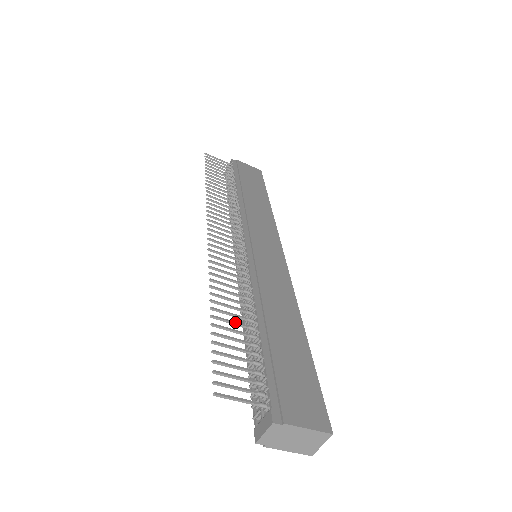
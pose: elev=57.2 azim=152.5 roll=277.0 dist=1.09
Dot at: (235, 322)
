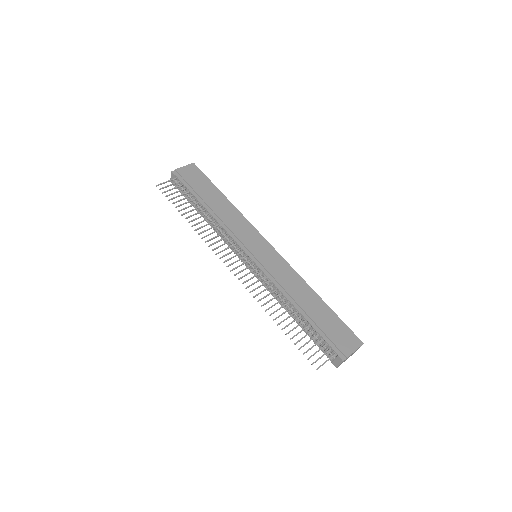
Dot at: (292, 322)
